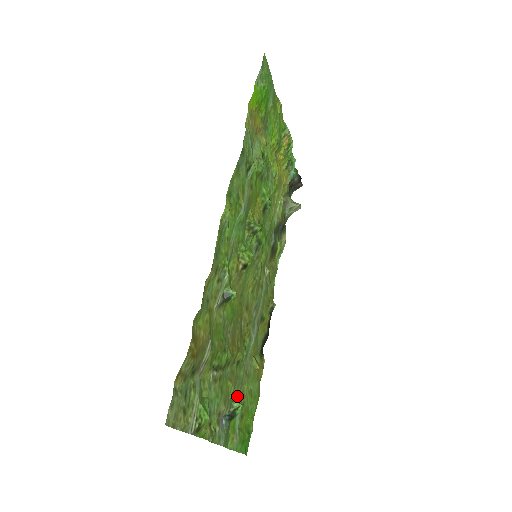
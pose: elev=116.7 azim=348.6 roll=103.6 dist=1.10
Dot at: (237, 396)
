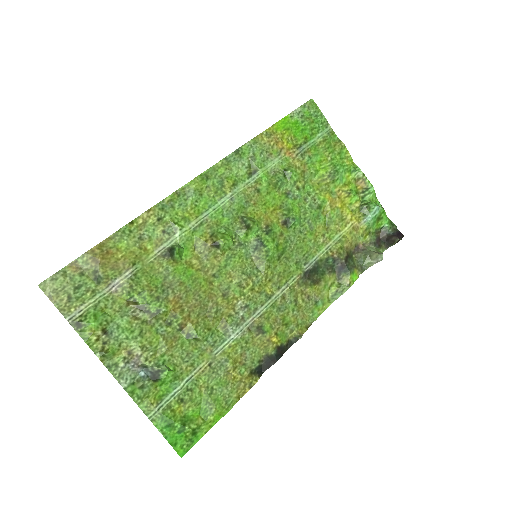
Dot at: (176, 367)
